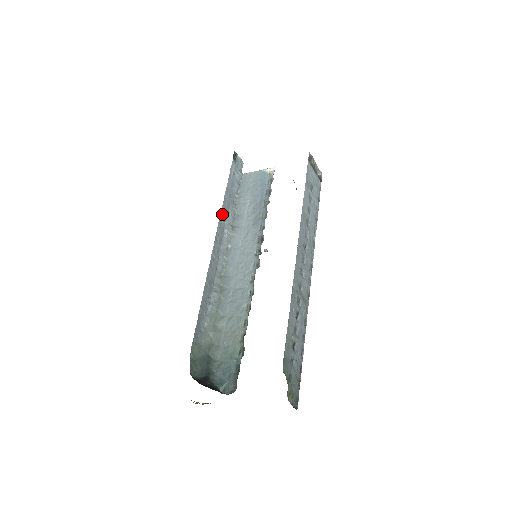
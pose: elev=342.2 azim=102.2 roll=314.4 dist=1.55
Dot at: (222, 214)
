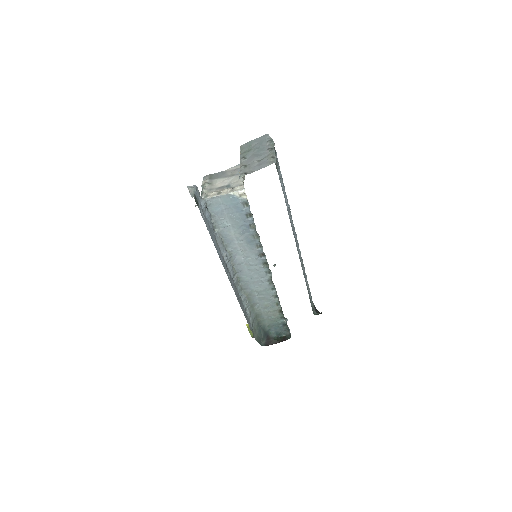
Dot at: (220, 257)
